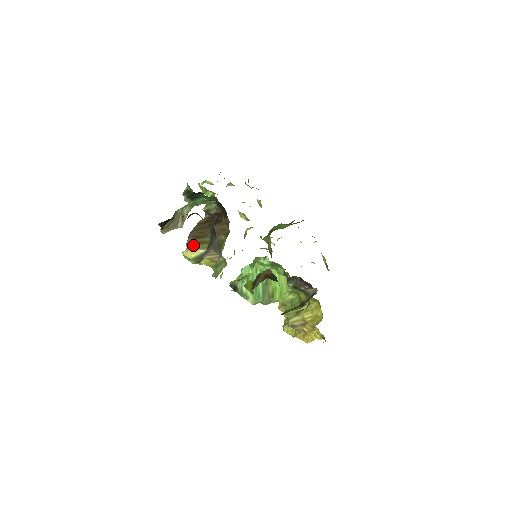
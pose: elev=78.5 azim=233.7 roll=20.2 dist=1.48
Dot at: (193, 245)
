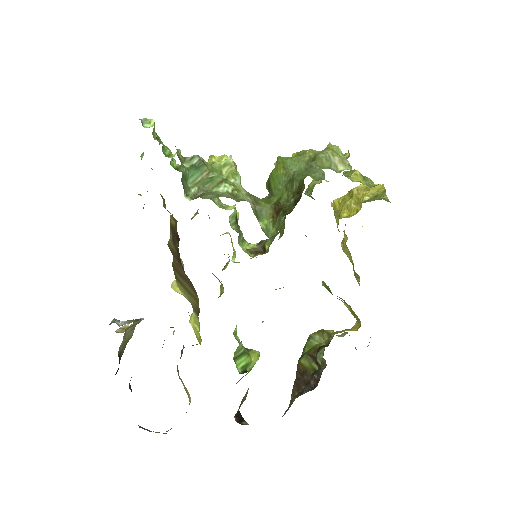
Dot at: (176, 280)
